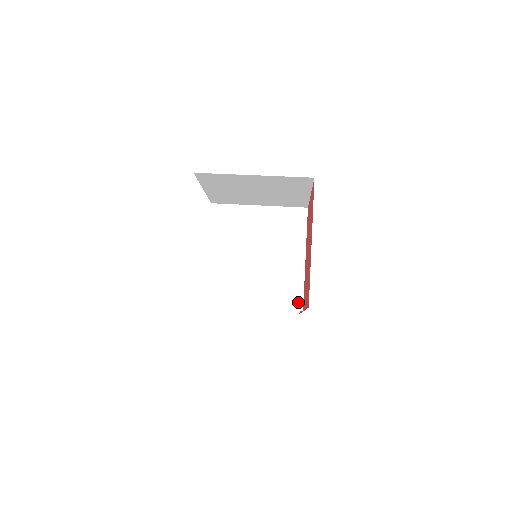
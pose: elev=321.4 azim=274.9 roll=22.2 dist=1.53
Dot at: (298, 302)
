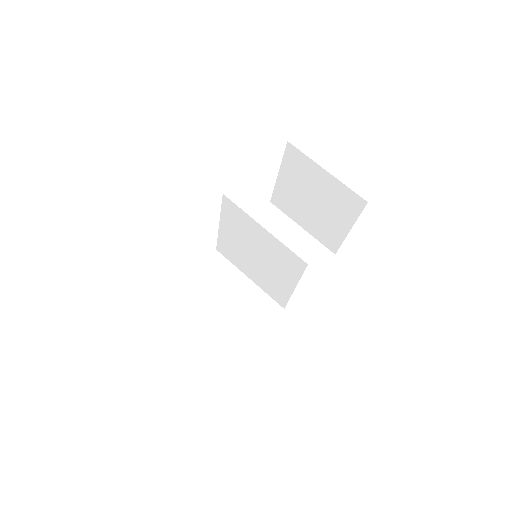
Dot at: (282, 302)
